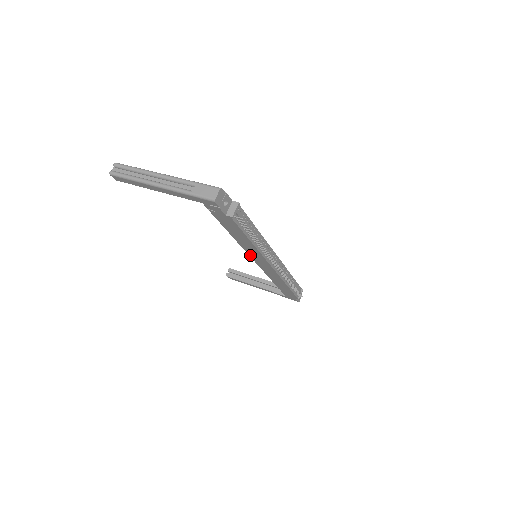
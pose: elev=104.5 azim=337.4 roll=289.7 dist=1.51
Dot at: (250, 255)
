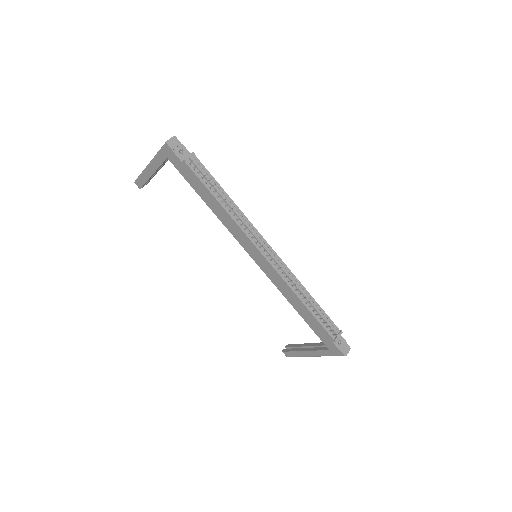
Dot at: (241, 244)
